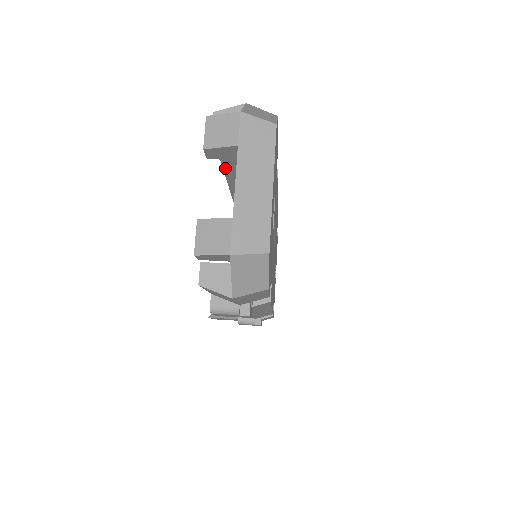
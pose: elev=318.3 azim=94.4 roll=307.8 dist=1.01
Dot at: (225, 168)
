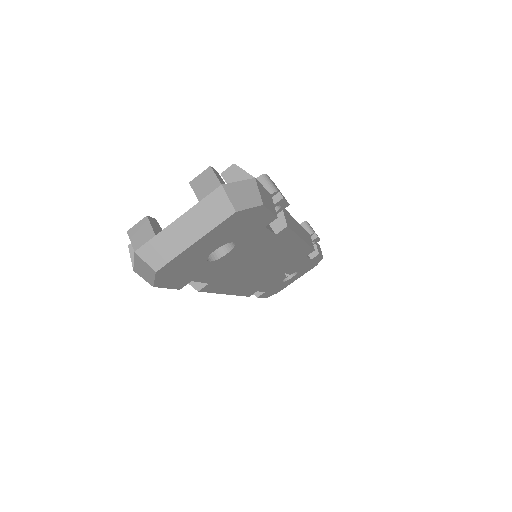
Dot at: occluded
